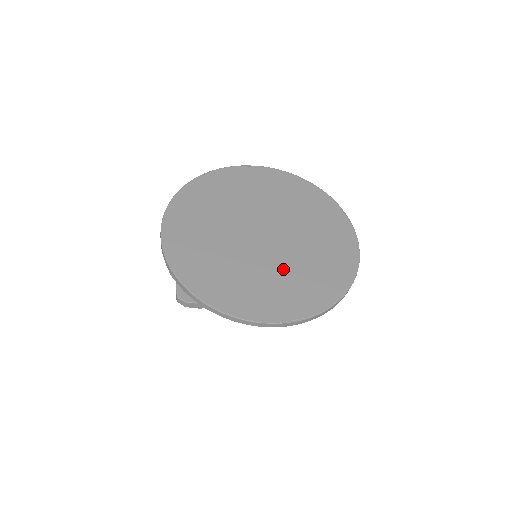
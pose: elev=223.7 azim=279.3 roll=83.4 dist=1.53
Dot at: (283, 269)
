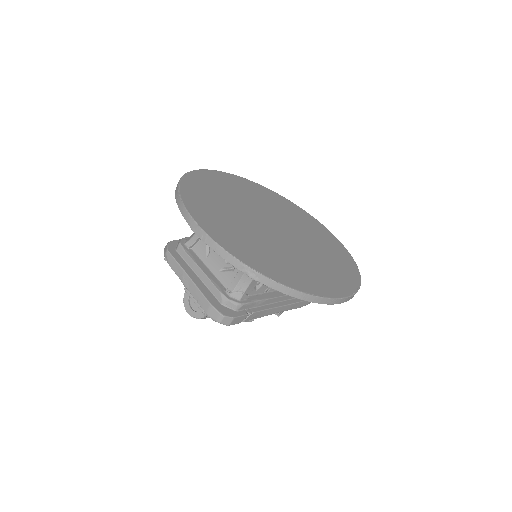
Dot at: (313, 252)
